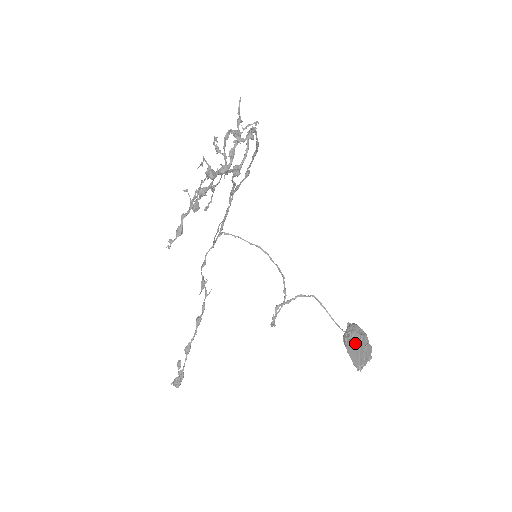
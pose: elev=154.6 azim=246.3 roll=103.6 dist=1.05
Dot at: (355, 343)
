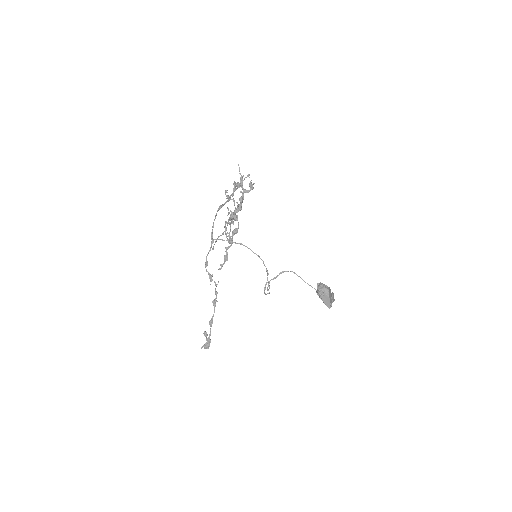
Dot at: (326, 294)
